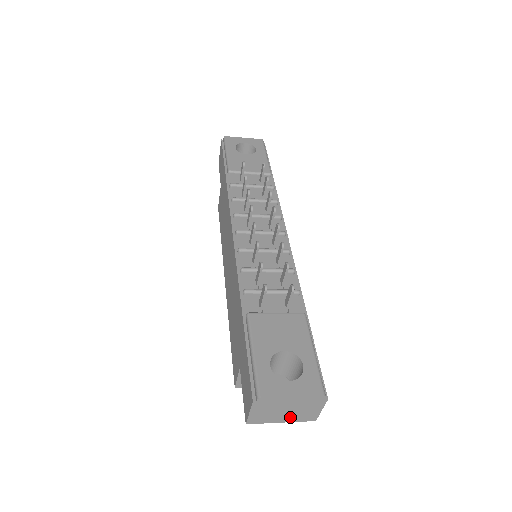
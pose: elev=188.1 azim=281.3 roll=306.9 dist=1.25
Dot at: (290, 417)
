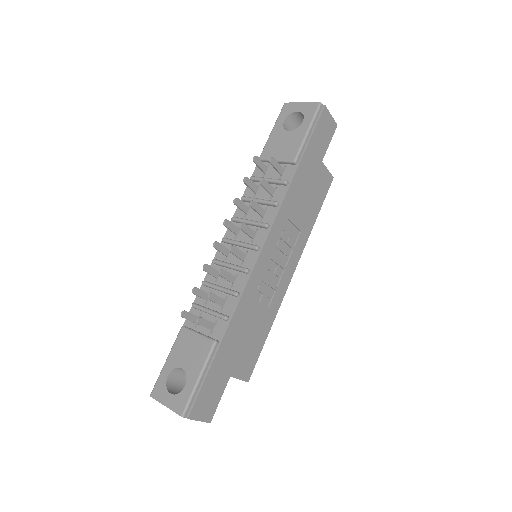
Dot at: occluded
